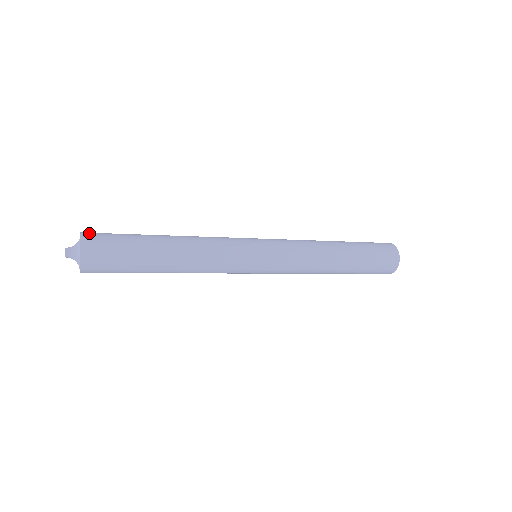
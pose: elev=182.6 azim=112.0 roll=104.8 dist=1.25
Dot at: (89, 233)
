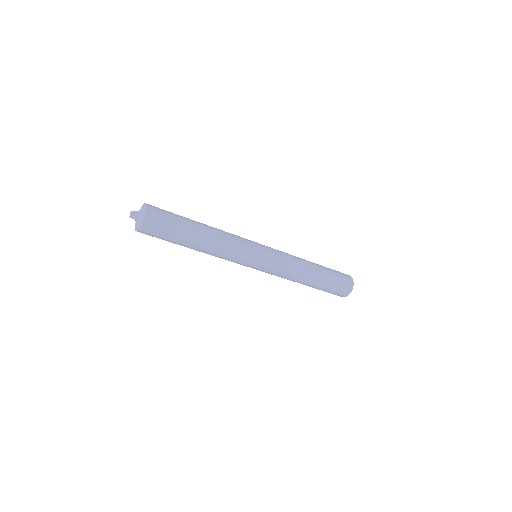
Dot at: (152, 208)
